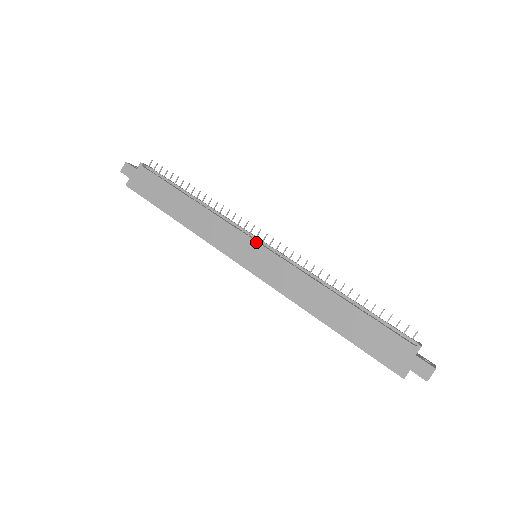
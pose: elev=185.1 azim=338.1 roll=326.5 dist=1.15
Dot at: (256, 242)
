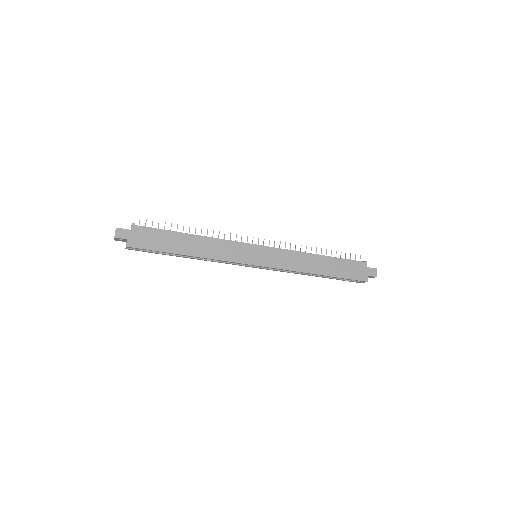
Dot at: (256, 246)
